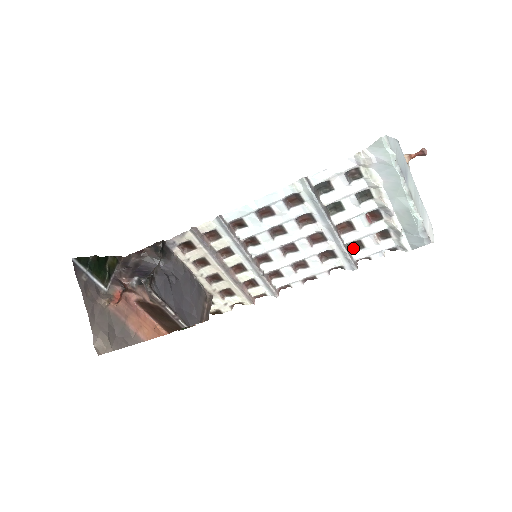
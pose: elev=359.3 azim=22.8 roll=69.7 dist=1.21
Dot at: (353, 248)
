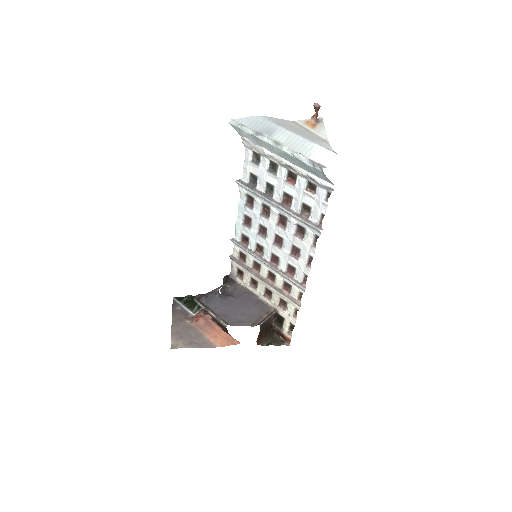
Dot at: (310, 214)
